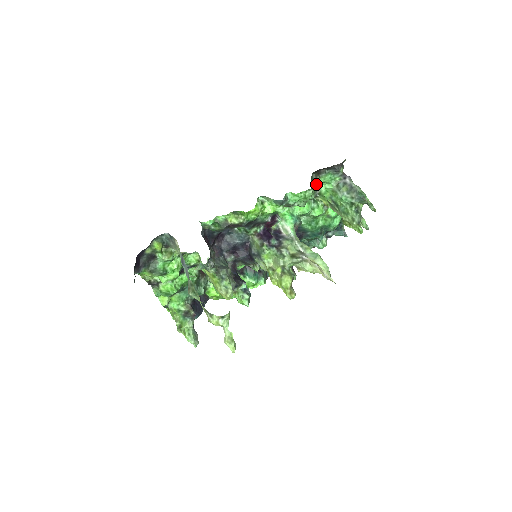
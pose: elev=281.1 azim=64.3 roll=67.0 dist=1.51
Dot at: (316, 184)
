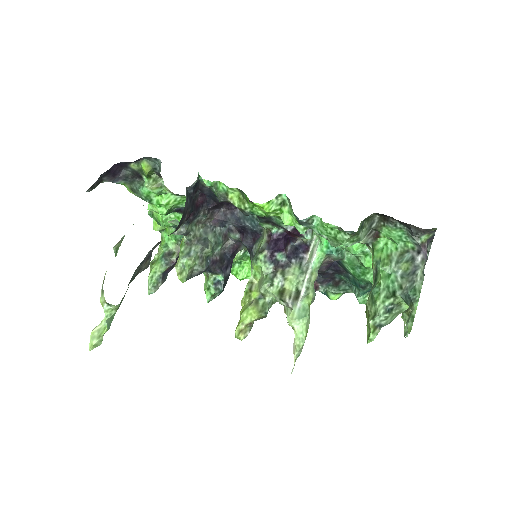
Dot at: occluded
